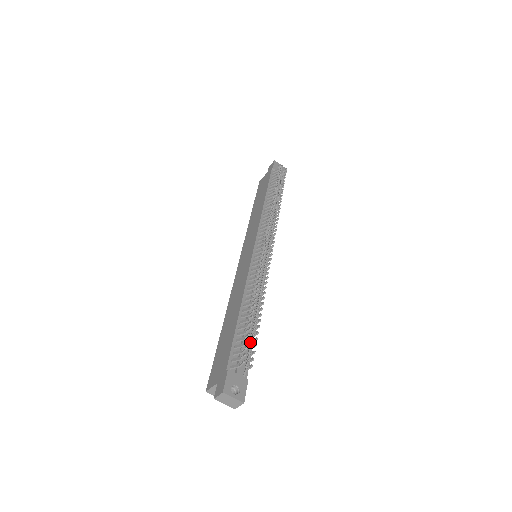
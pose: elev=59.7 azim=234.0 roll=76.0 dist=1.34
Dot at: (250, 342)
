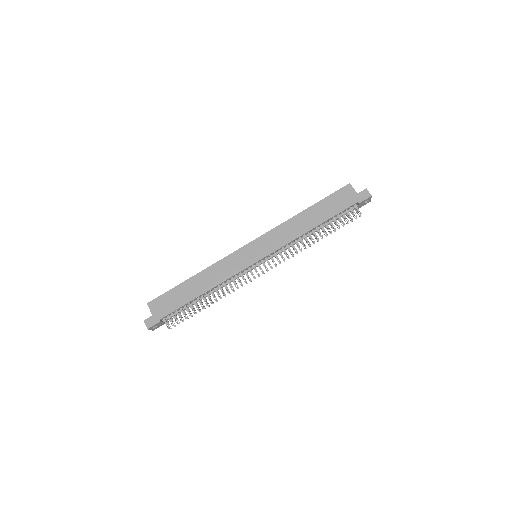
Dot at: (185, 314)
